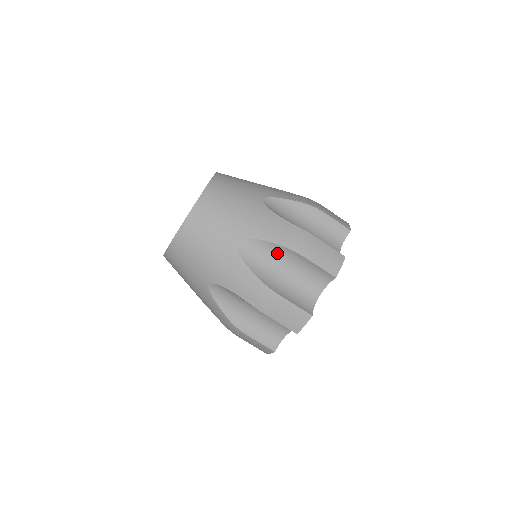
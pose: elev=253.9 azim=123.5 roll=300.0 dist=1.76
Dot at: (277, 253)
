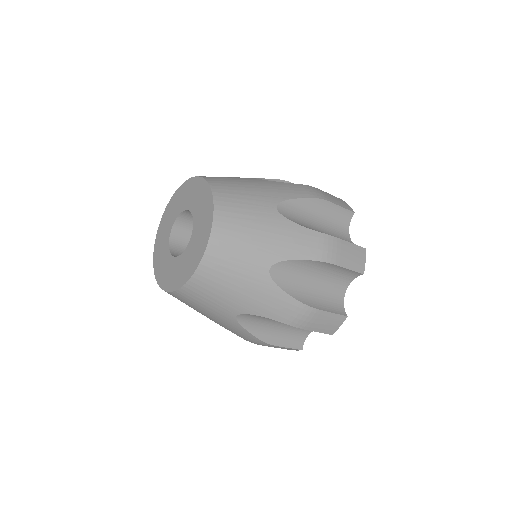
Dot at: occluded
